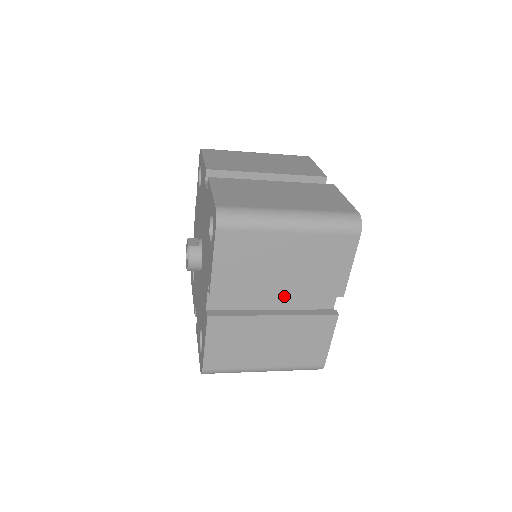
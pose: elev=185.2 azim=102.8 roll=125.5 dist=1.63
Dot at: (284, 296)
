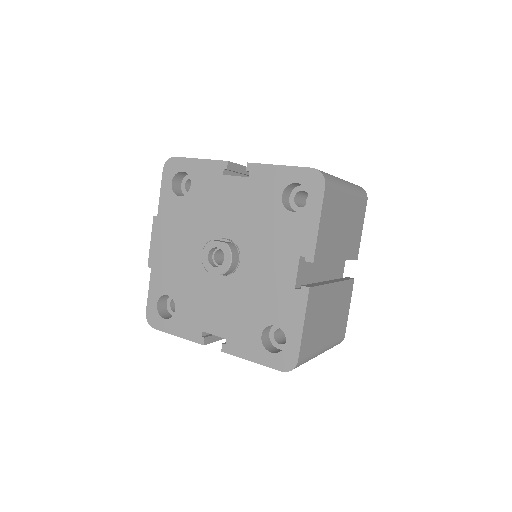
Dot at: (340, 260)
